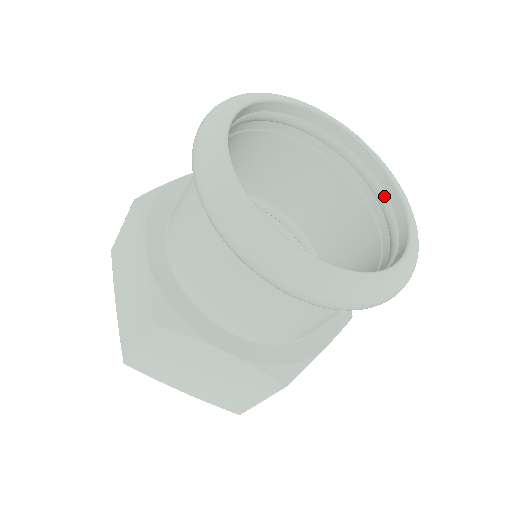
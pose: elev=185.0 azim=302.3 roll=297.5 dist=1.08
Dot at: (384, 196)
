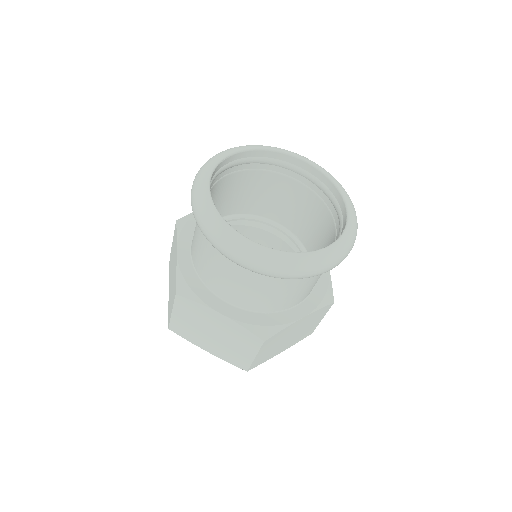
Dot at: (339, 208)
